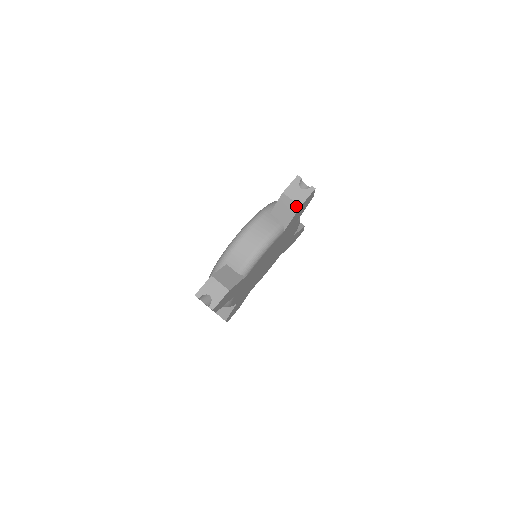
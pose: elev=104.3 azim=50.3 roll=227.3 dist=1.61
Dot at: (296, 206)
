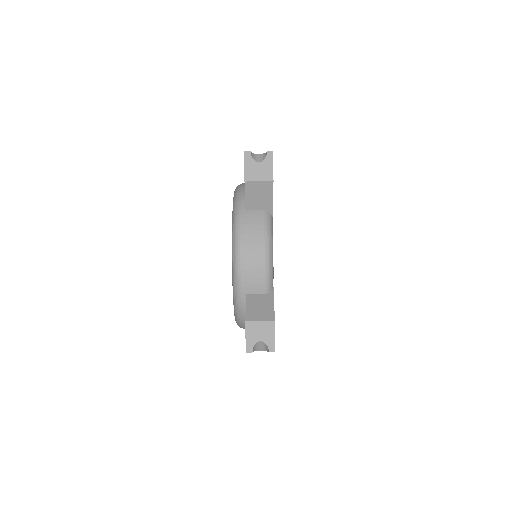
Dot at: occluded
